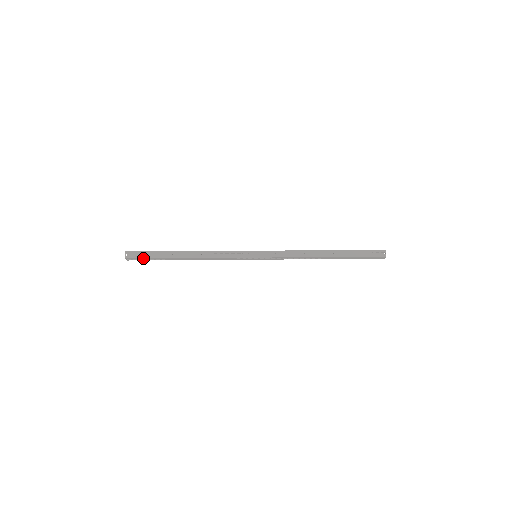
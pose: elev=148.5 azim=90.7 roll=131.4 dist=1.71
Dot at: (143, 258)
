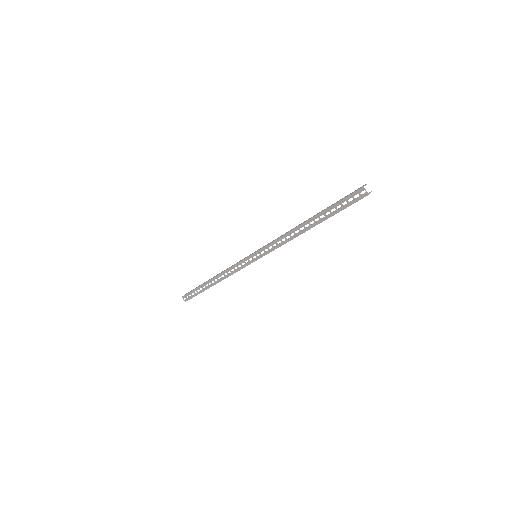
Dot at: (190, 292)
